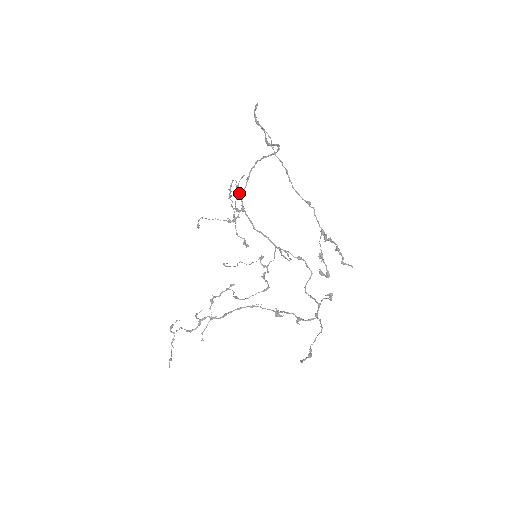
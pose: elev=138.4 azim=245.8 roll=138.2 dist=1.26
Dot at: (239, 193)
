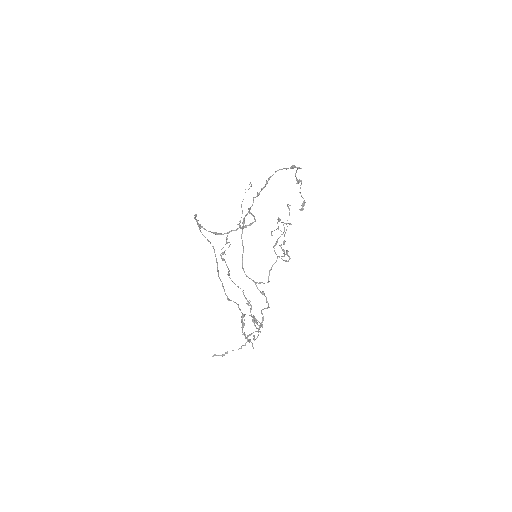
Dot at: (300, 168)
